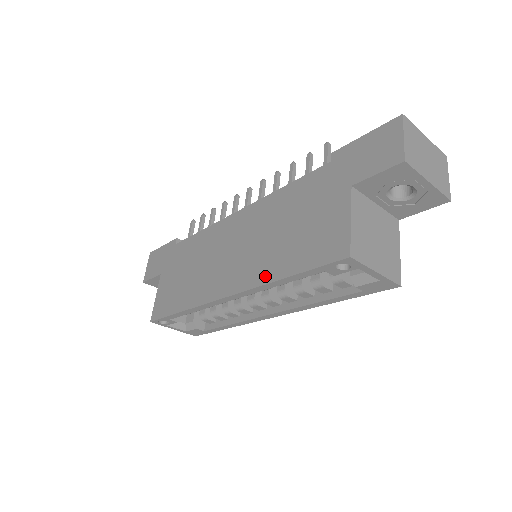
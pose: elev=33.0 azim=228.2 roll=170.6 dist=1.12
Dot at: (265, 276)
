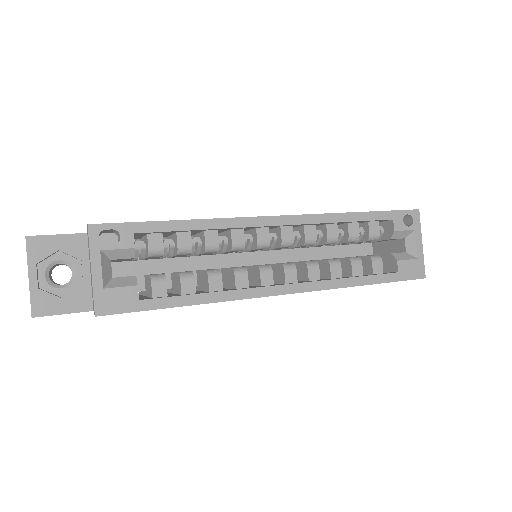
Dot at: occluded
